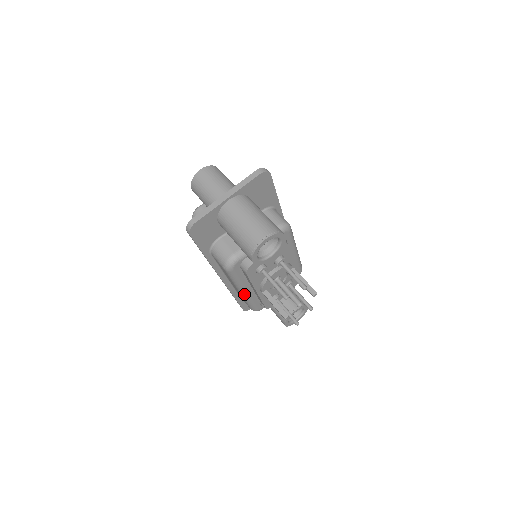
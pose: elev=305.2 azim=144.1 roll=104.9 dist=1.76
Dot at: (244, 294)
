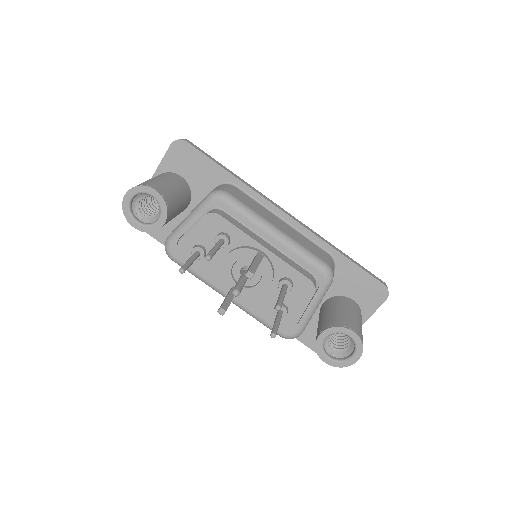
Dot at: occluded
